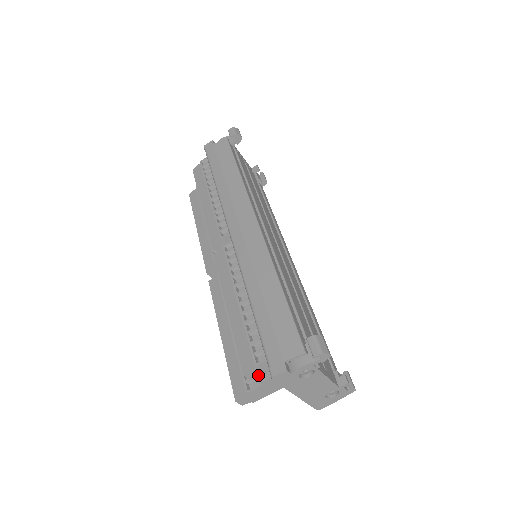
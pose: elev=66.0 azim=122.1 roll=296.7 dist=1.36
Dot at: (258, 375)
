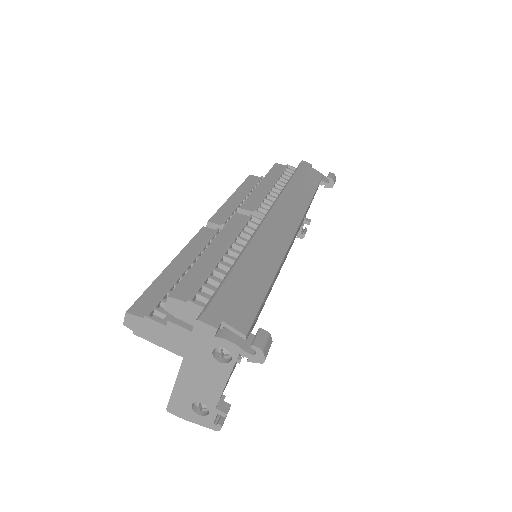
Dot at: (176, 313)
